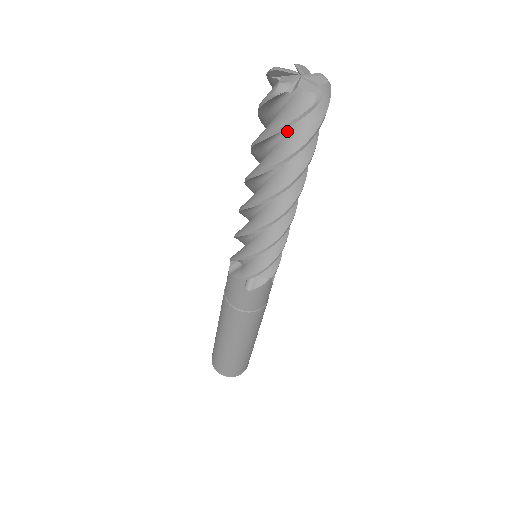
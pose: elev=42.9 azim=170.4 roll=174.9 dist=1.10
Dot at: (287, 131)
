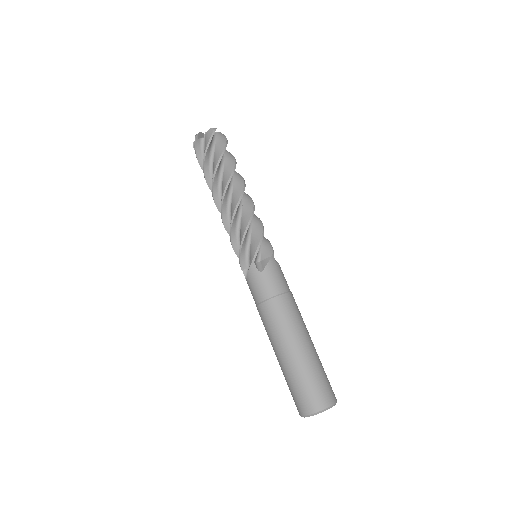
Dot at: (213, 154)
